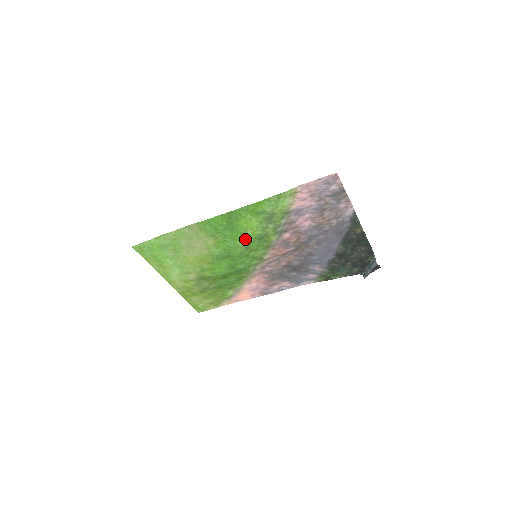
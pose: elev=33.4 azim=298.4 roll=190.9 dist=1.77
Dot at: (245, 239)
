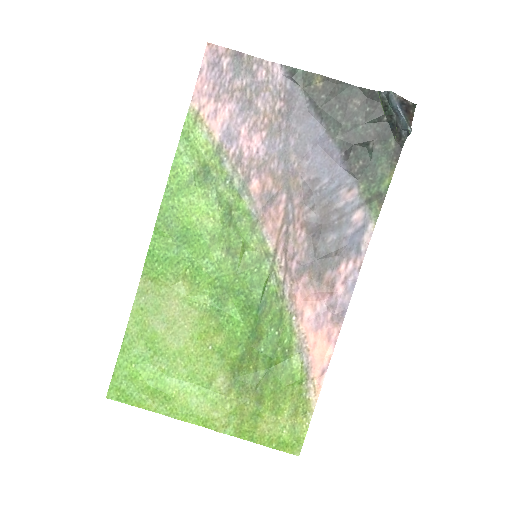
Dot at: (216, 242)
